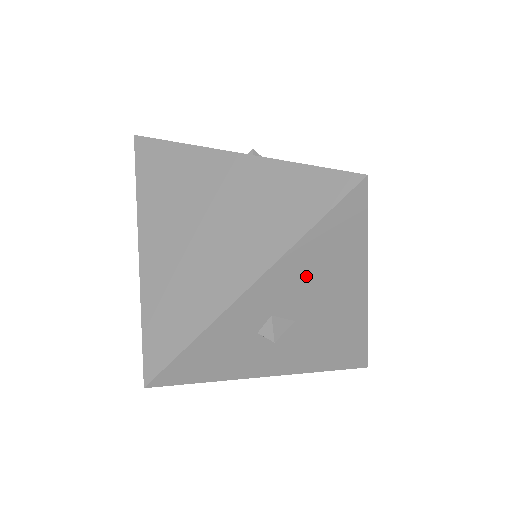
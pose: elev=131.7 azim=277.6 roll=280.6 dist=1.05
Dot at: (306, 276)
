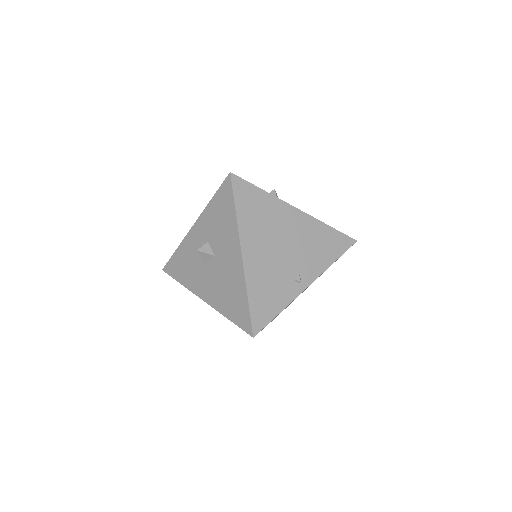
Dot at: occluded
